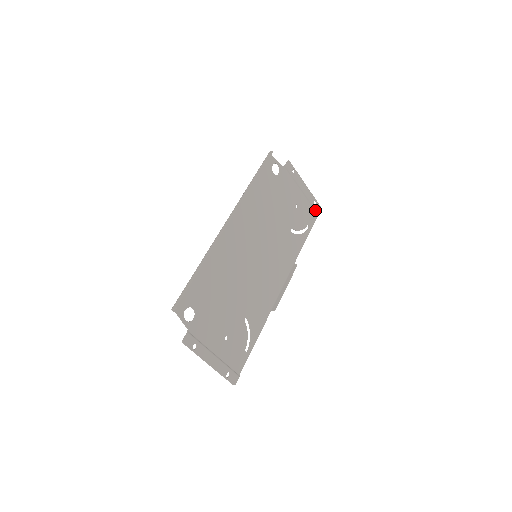
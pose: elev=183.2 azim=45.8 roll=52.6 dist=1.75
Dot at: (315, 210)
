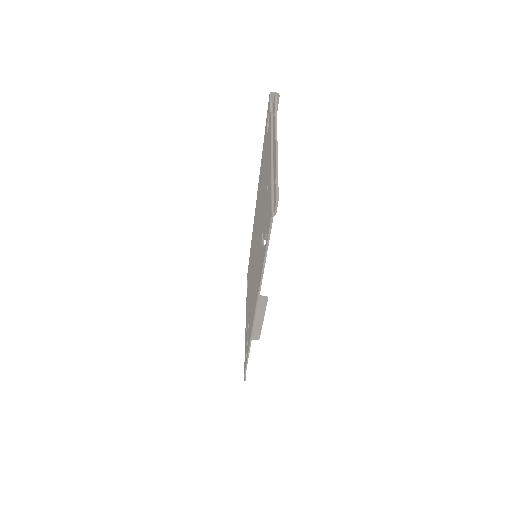
Dot at: occluded
